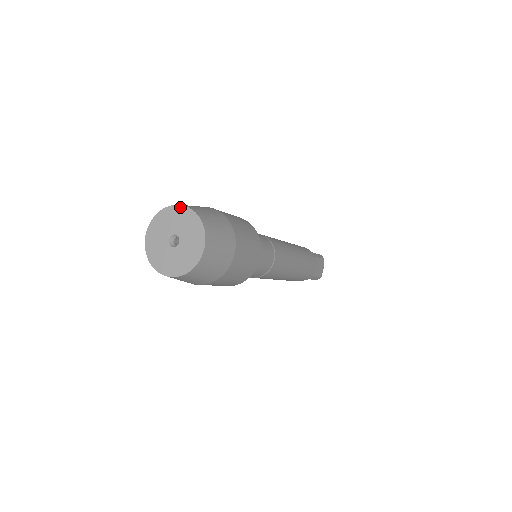
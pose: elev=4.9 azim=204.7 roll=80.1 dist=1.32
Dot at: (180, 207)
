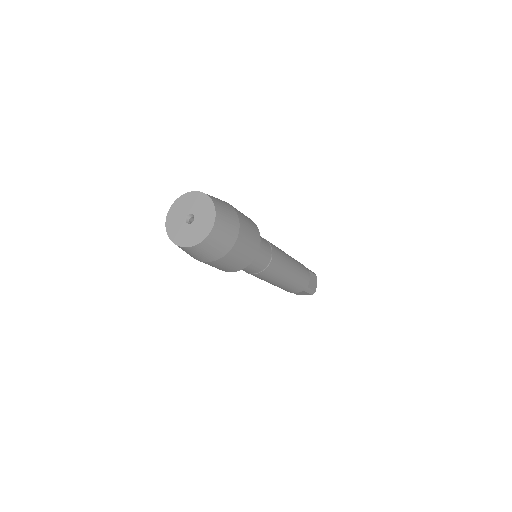
Dot at: (194, 193)
